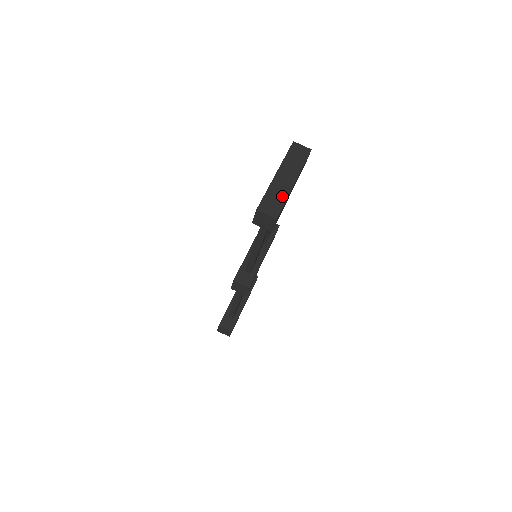
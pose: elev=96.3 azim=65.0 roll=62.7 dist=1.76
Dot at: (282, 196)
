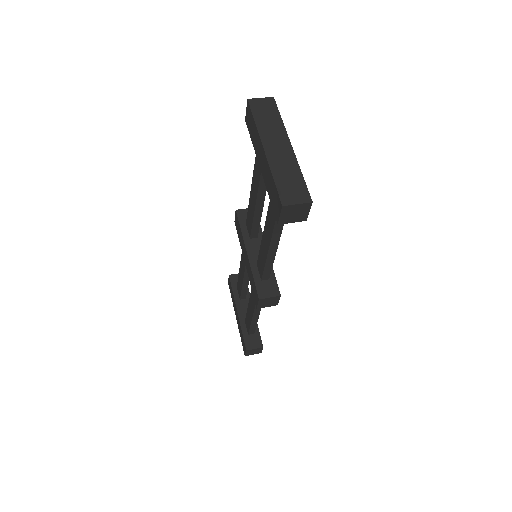
Dot at: (293, 171)
